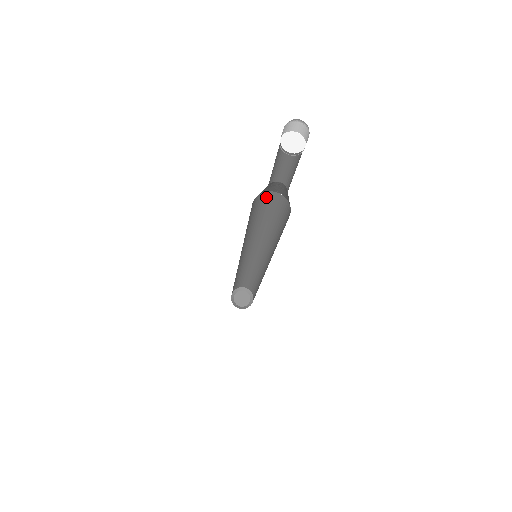
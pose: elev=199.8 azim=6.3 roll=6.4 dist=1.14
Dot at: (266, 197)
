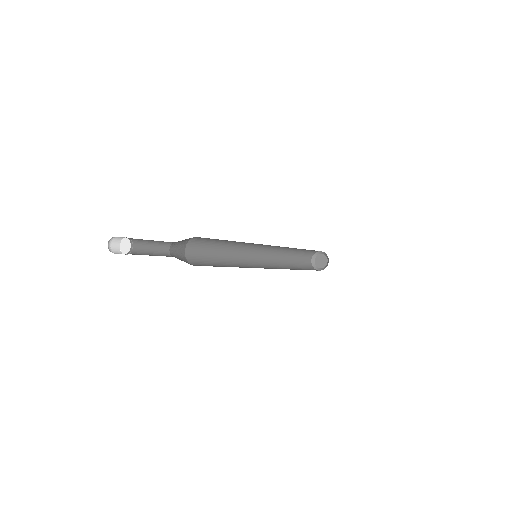
Dot at: (192, 247)
